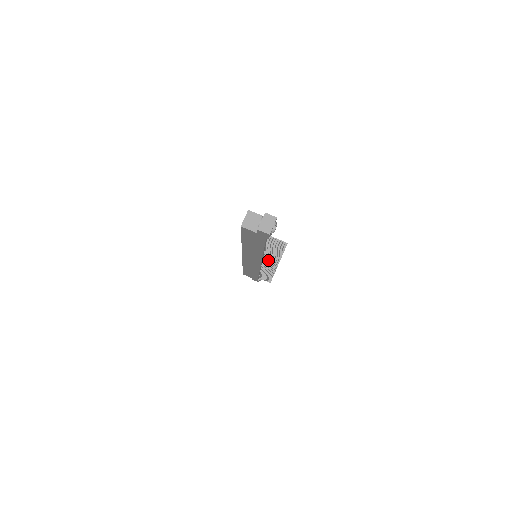
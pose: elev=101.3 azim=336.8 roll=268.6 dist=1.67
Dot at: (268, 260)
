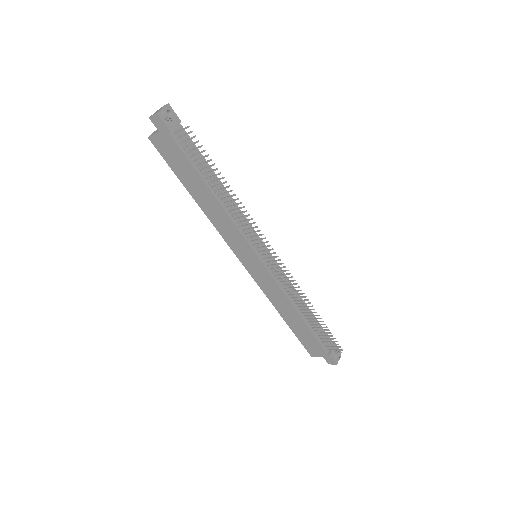
Dot at: (253, 236)
